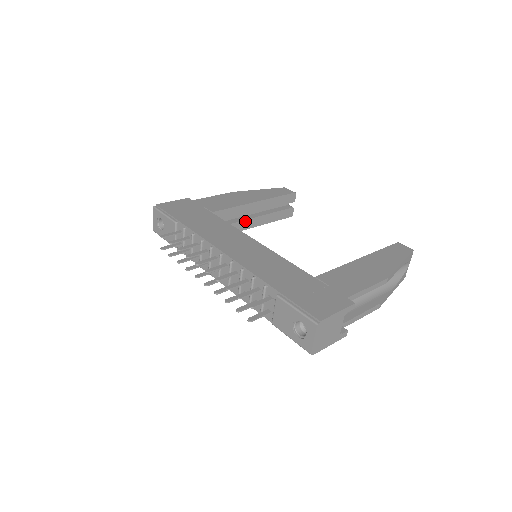
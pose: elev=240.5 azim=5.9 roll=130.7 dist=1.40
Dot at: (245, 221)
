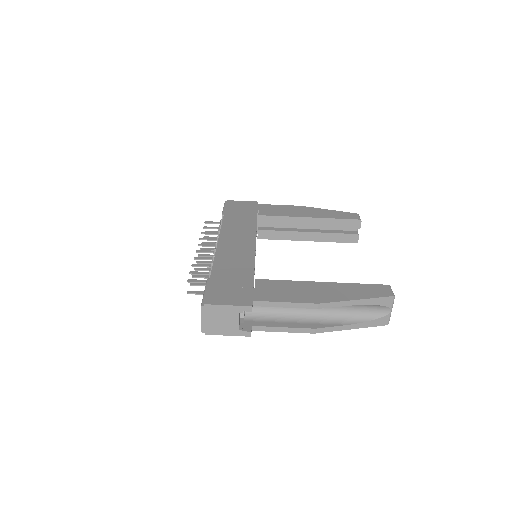
Dot at: (296, 232)
